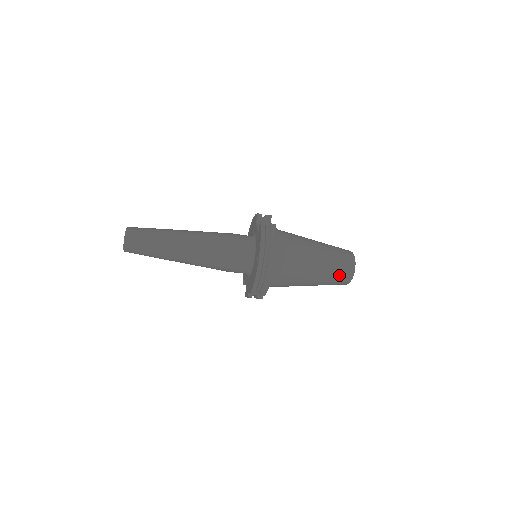
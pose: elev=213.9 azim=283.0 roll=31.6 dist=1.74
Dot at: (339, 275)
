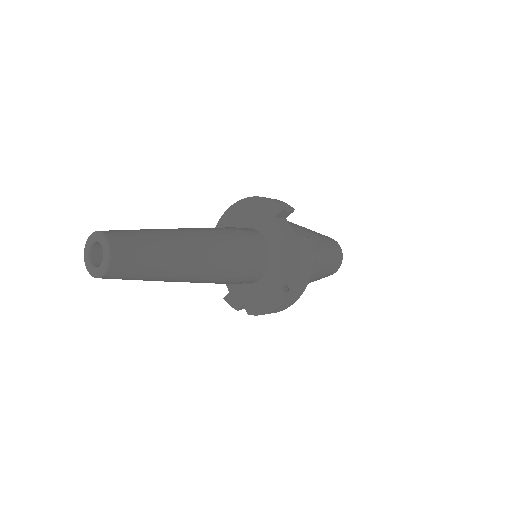
Dot at: (326, 276)
